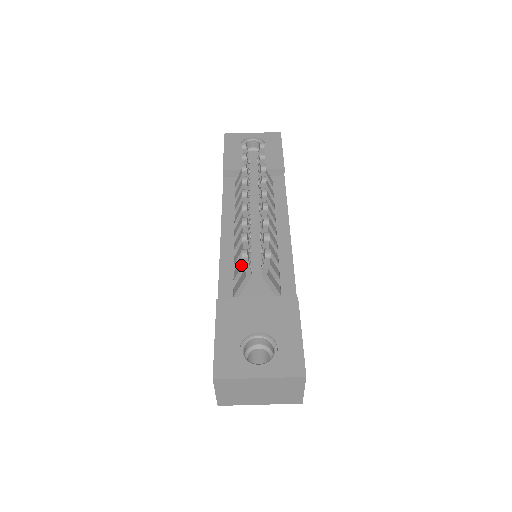
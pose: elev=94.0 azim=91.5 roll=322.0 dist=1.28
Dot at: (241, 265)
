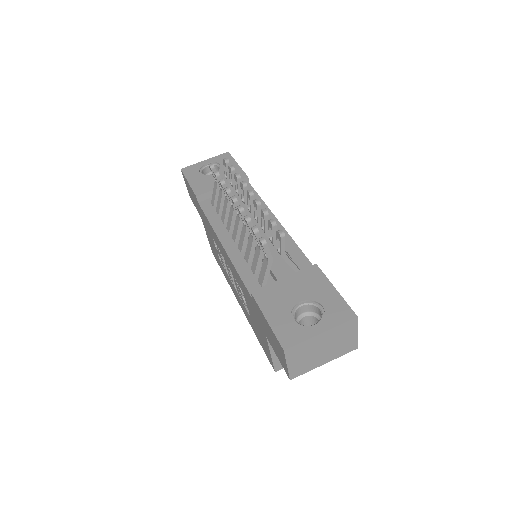
Dot at: (257, 258)
